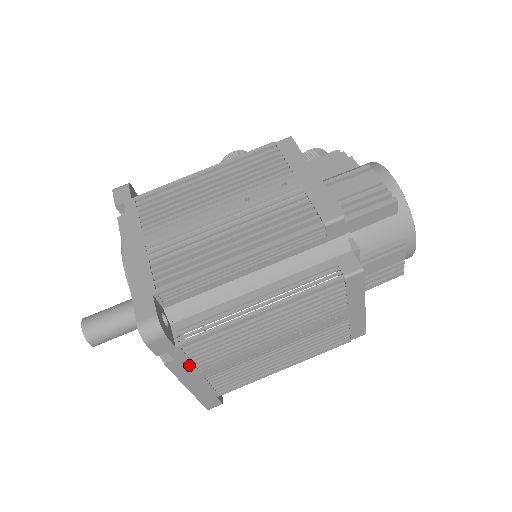
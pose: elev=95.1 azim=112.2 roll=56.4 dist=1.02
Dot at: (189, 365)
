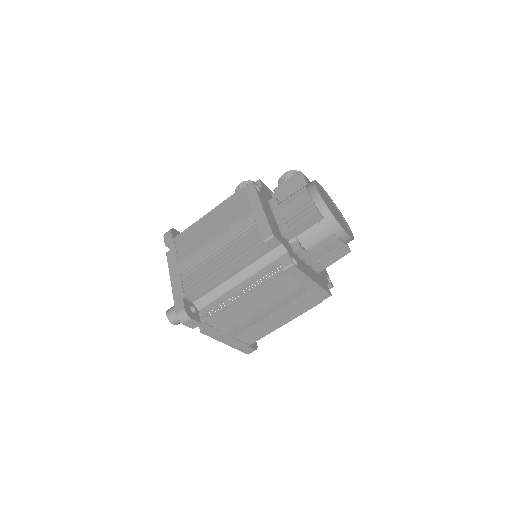
Dot at: (216, 331)
